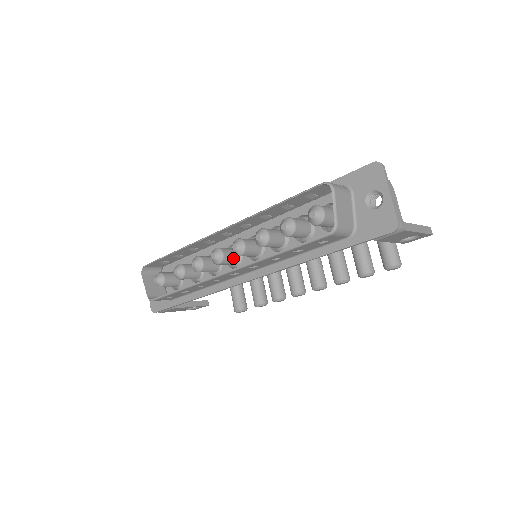
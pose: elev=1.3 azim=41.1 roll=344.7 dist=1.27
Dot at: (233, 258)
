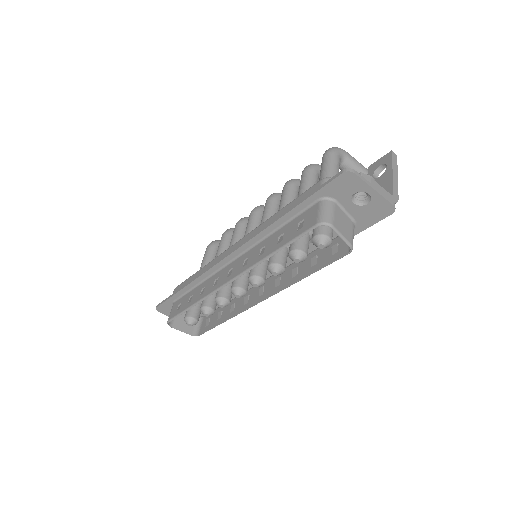
Dot at: occluded
